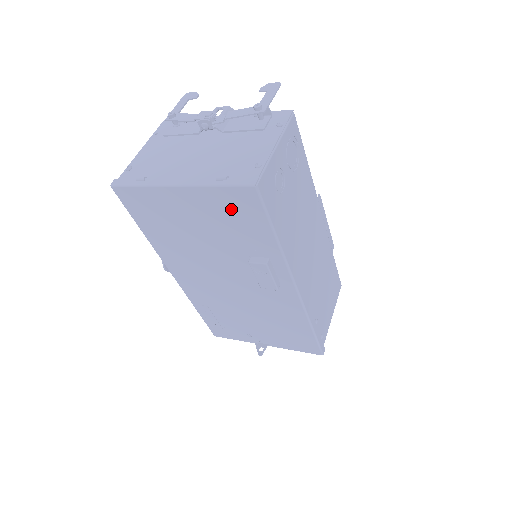
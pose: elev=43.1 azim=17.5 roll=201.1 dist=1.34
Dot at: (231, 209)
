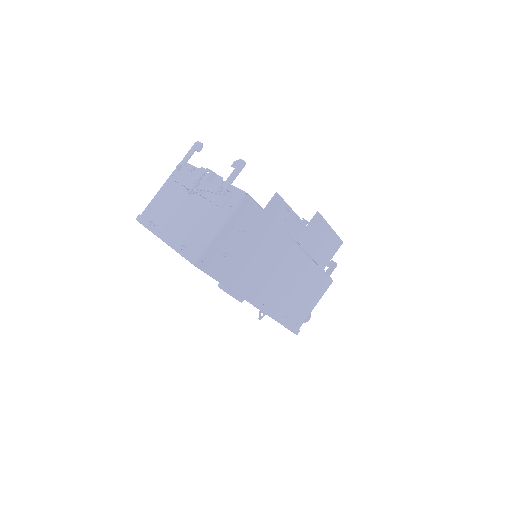
Dot at: occluded
